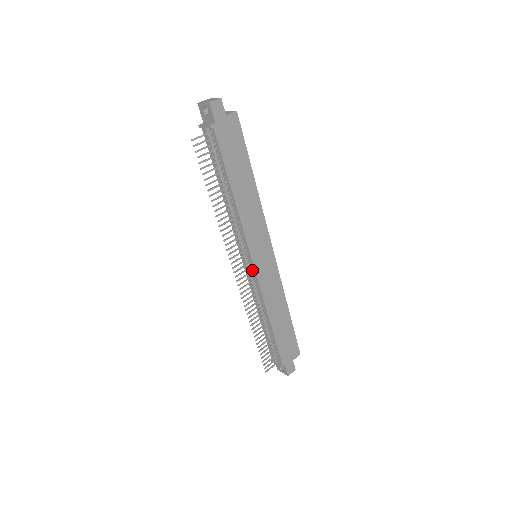
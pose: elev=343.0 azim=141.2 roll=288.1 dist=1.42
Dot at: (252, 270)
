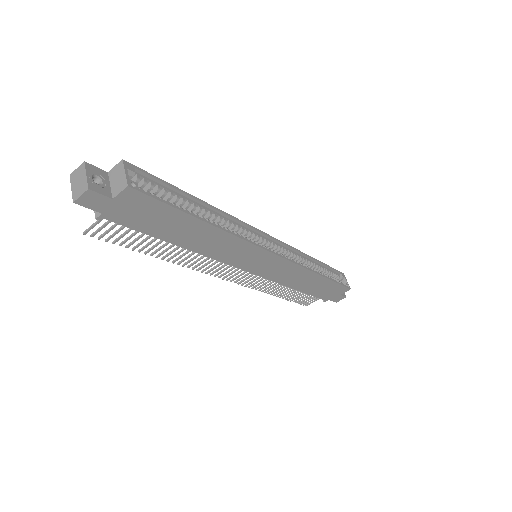
Dot at: occluded
